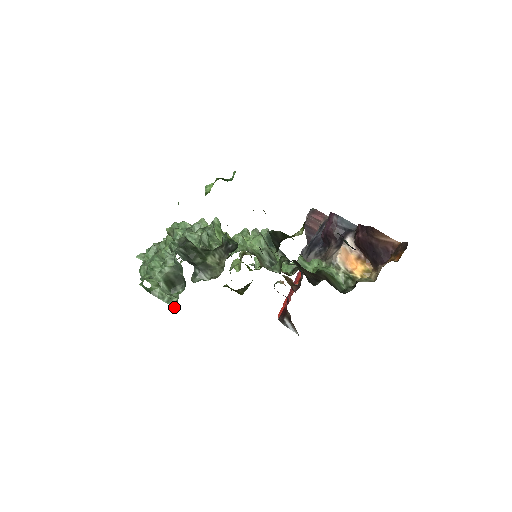
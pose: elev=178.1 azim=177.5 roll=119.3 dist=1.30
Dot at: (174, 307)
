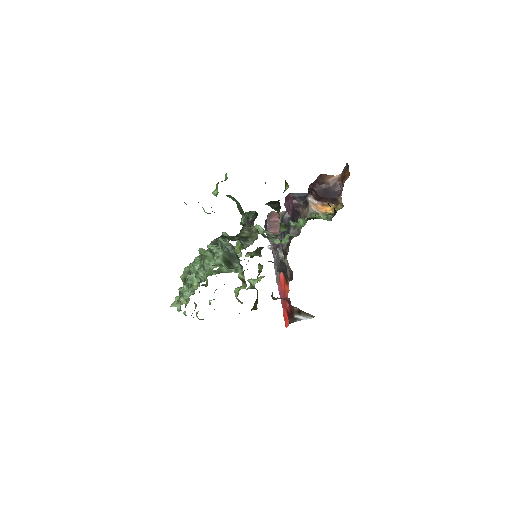
Dot at: occluded
